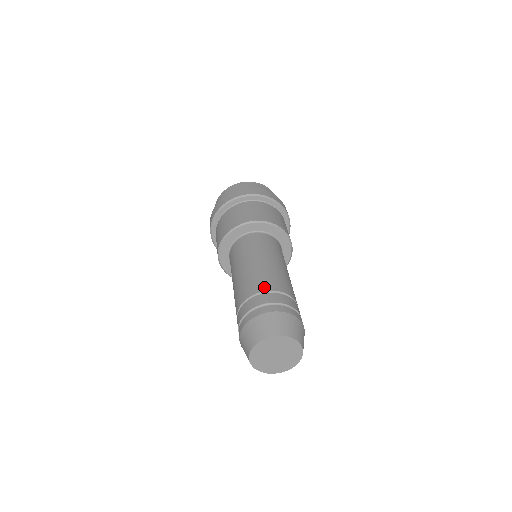
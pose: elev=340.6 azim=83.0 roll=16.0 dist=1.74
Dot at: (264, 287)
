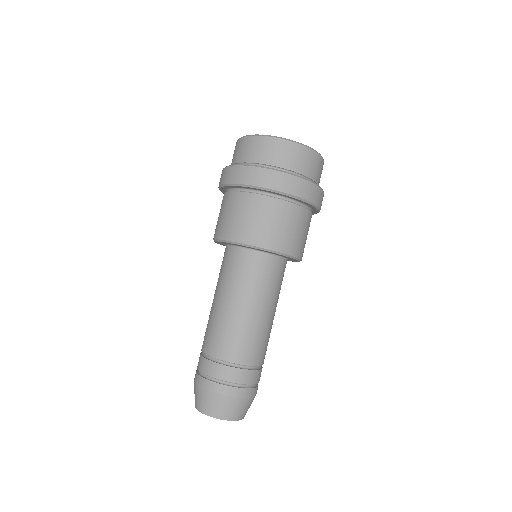
Dot at: (205, 347)
